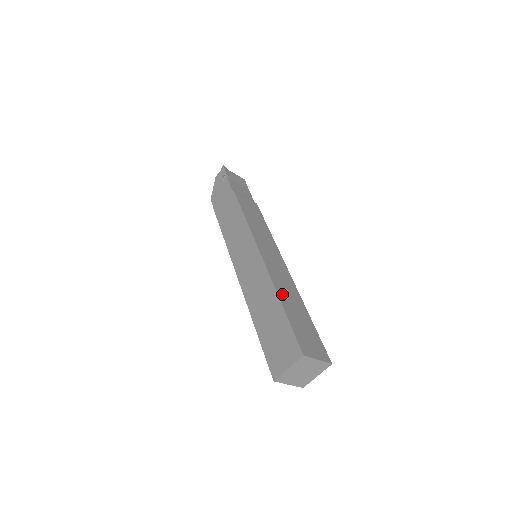
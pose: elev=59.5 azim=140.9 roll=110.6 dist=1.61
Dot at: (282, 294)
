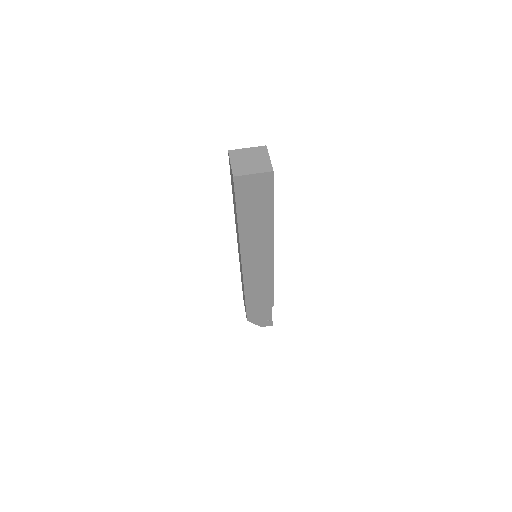
Dot at: occluded
